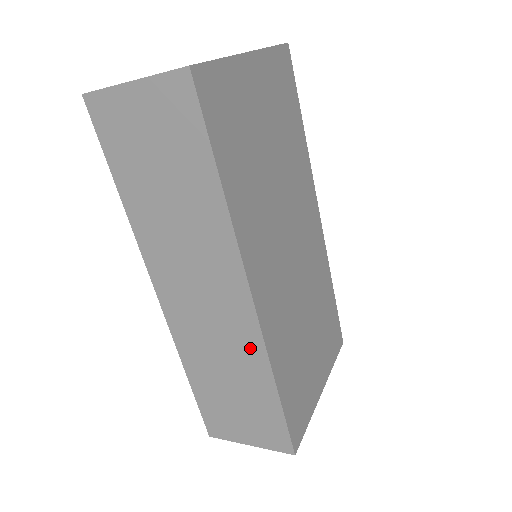
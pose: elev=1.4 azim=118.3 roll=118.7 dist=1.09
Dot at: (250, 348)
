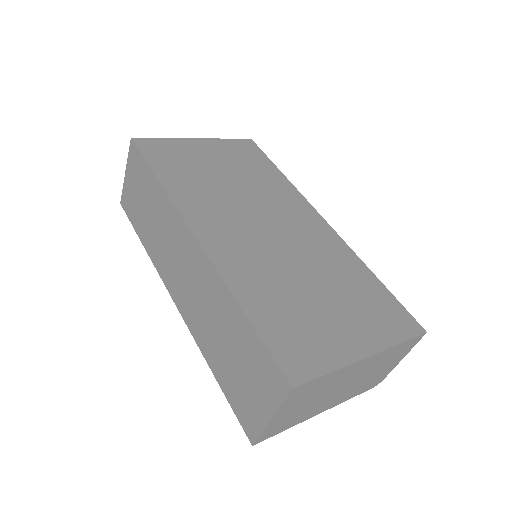
Dot at: (213, 284)
